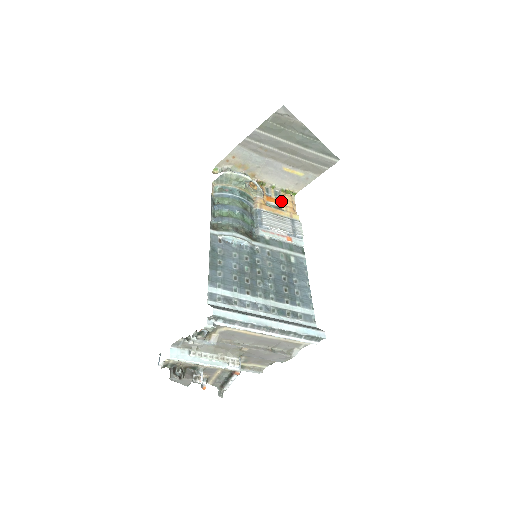
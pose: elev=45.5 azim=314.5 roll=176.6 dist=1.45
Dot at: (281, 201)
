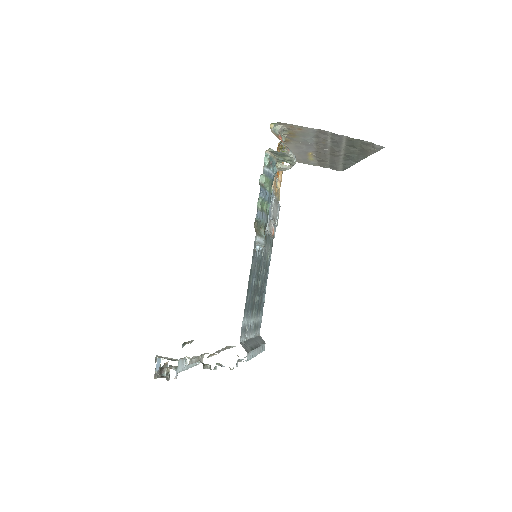
Dot at: (279, 171)
